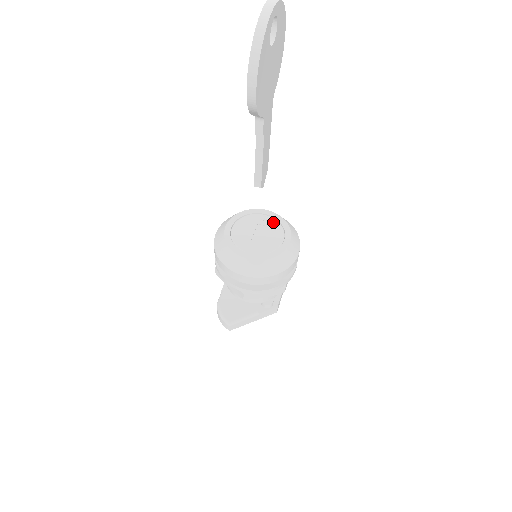
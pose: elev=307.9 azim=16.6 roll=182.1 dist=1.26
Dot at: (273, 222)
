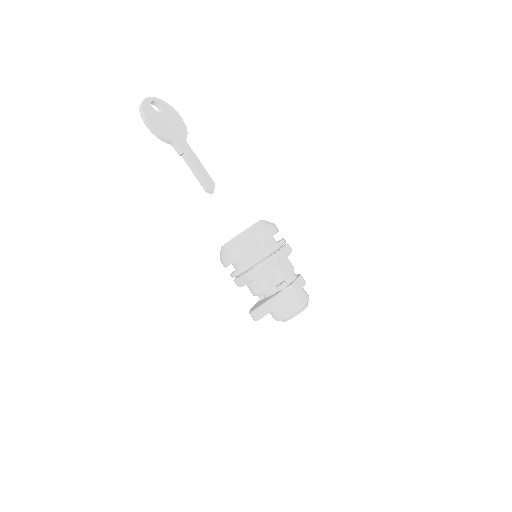
Dot at: occluded
